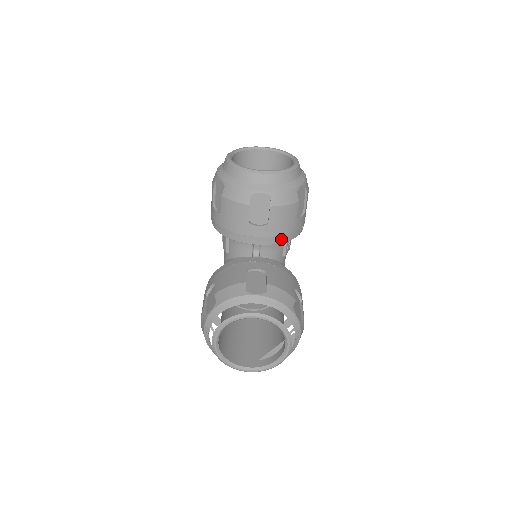
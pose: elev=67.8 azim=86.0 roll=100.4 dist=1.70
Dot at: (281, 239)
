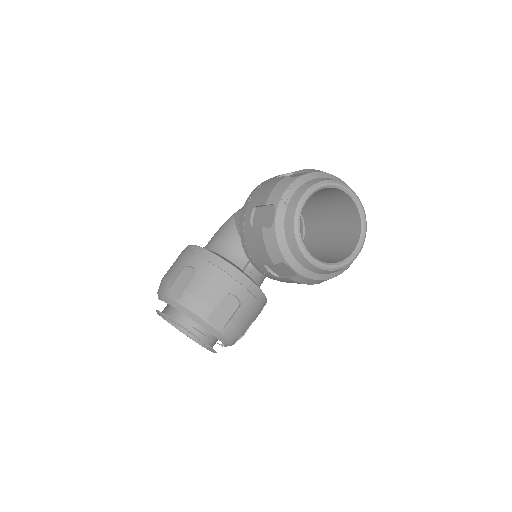
Dot at: occluded
